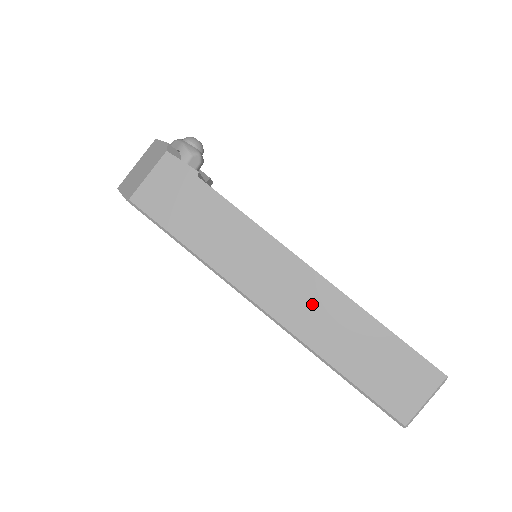
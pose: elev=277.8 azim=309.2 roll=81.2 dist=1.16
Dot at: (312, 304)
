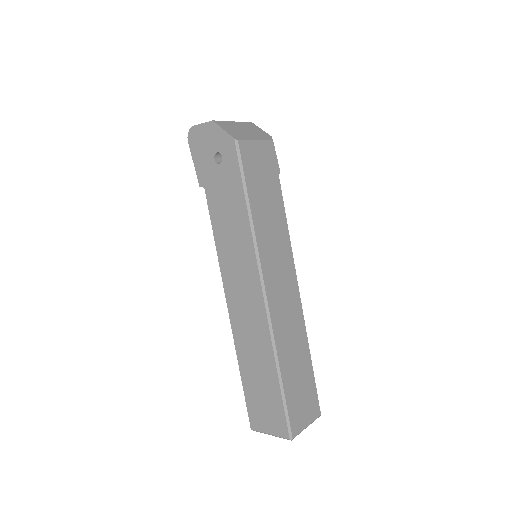
Dot at: (289, 315)
